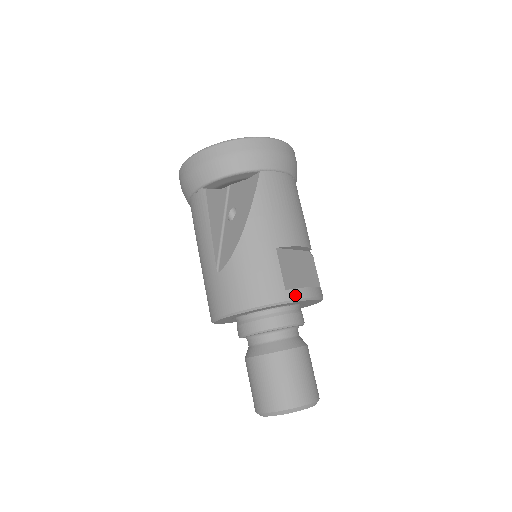
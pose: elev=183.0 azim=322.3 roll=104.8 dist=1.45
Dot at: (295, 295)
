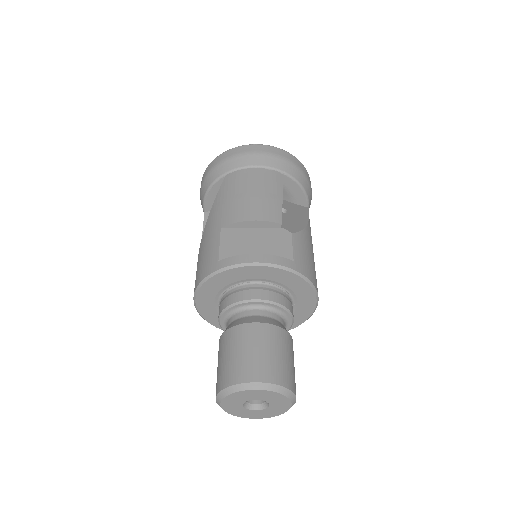
Dot at: (226, 263)
